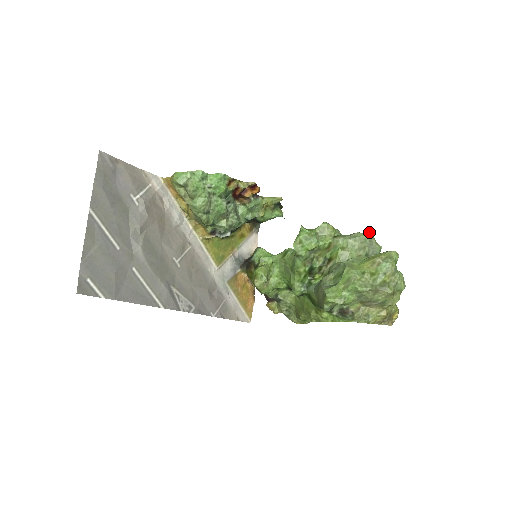
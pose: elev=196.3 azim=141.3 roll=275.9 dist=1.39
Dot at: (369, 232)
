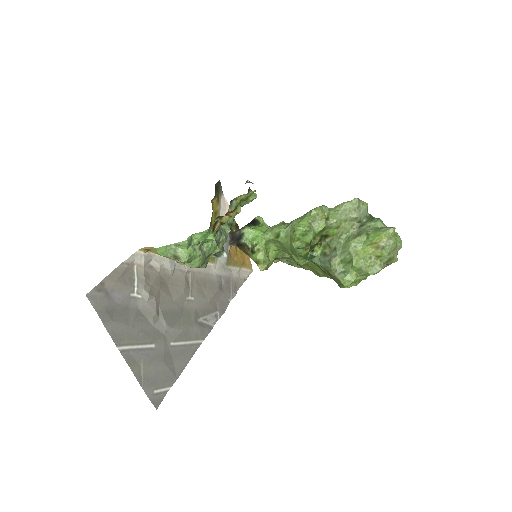
Dot at: (355, 200)
